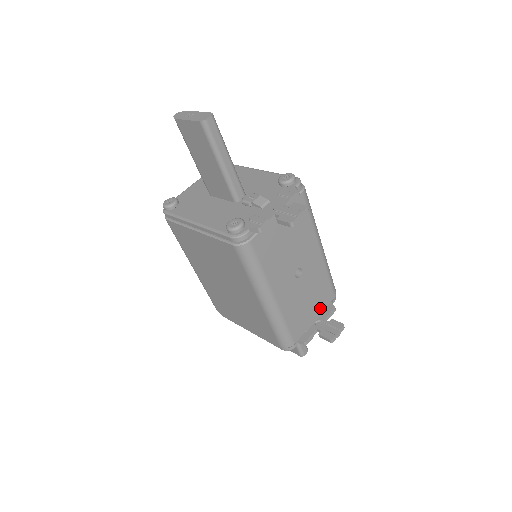
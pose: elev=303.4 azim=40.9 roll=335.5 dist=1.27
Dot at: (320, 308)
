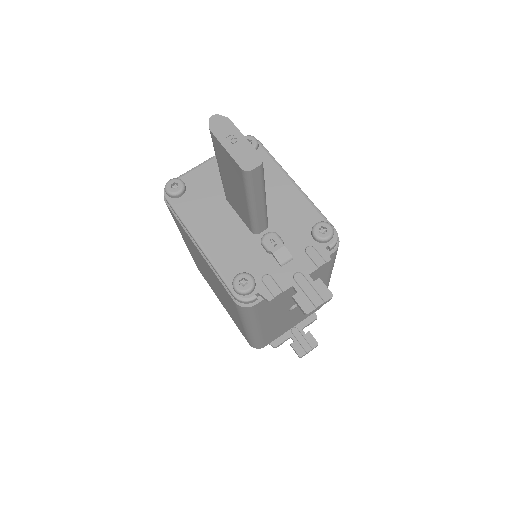
Dot at: (302, 319)
